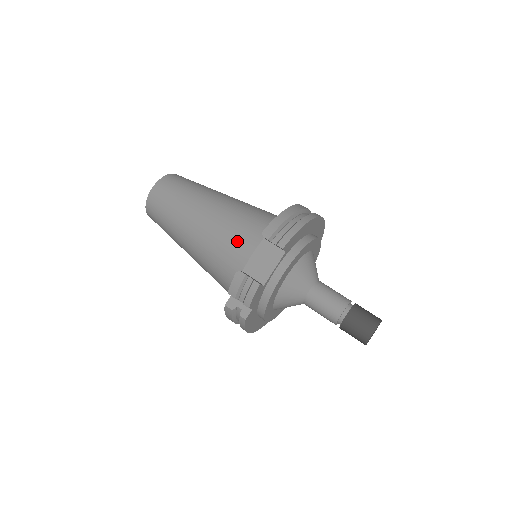
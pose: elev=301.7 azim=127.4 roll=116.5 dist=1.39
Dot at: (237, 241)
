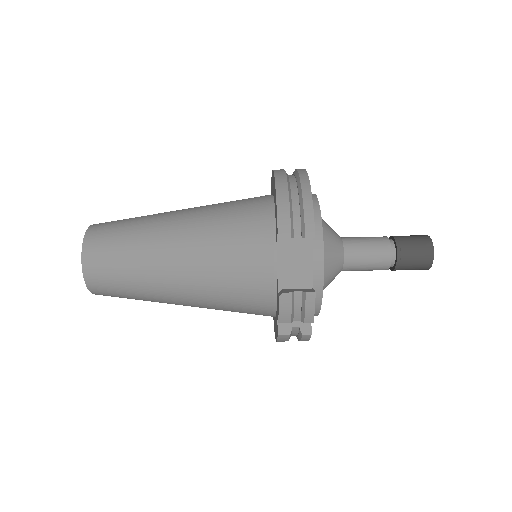
Dot at: (244, 260)
